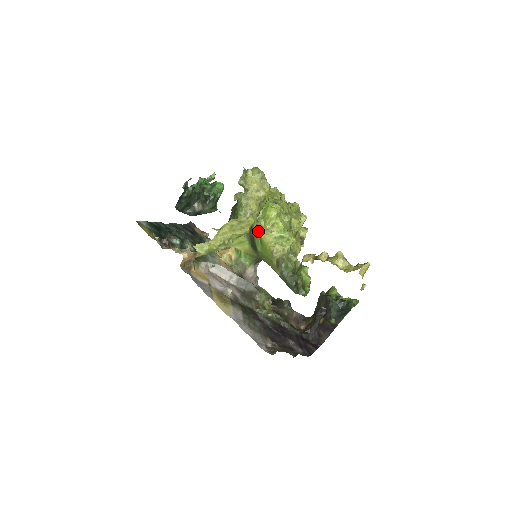
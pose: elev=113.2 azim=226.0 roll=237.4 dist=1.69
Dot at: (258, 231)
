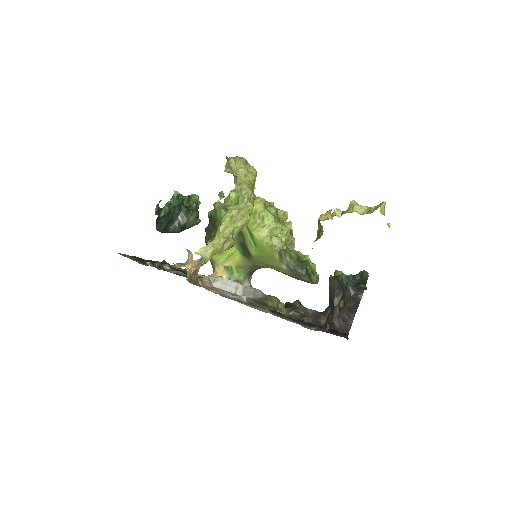
Dot at: (249, 231)
